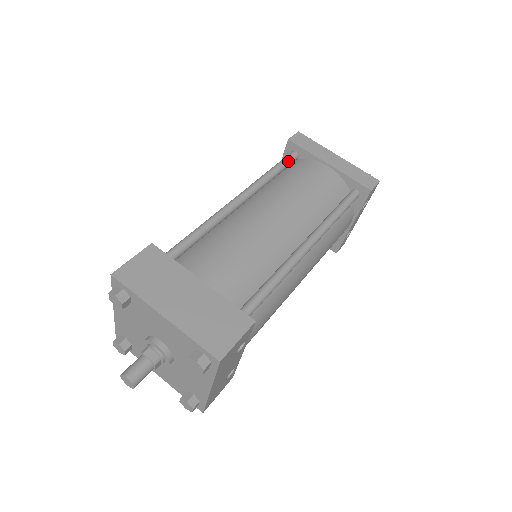
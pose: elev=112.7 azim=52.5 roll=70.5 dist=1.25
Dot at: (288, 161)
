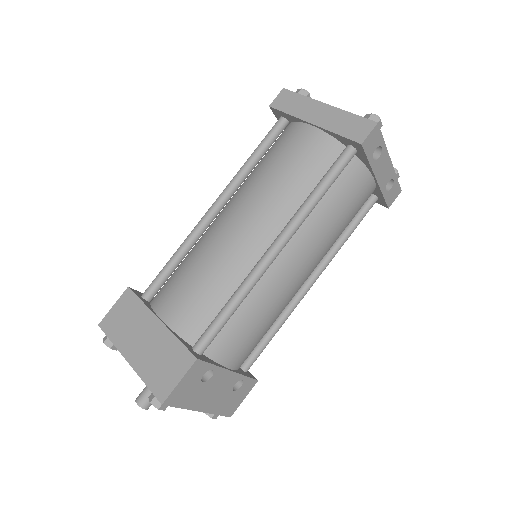
Dot at: (272, 134)
